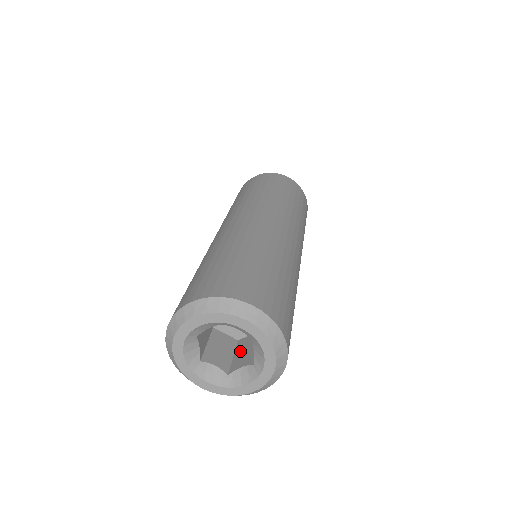
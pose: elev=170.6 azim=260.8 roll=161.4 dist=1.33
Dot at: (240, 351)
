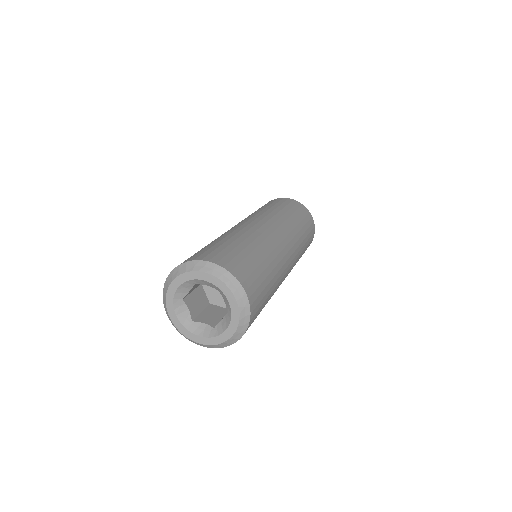
Dot at: occluded
